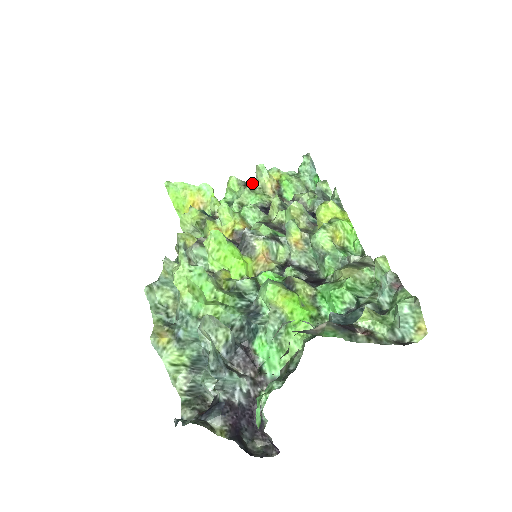
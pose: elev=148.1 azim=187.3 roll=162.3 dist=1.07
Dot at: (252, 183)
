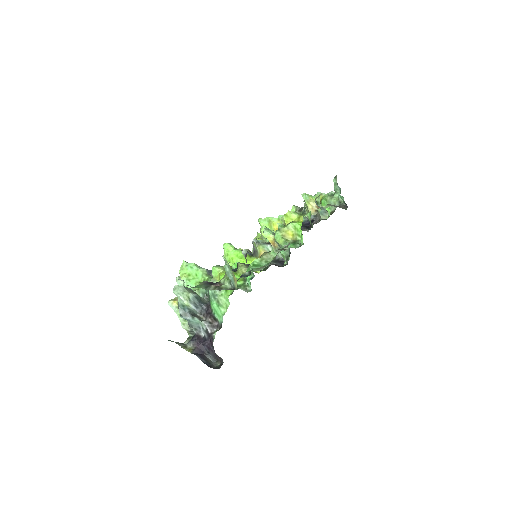
Dot at: (303, 208)
